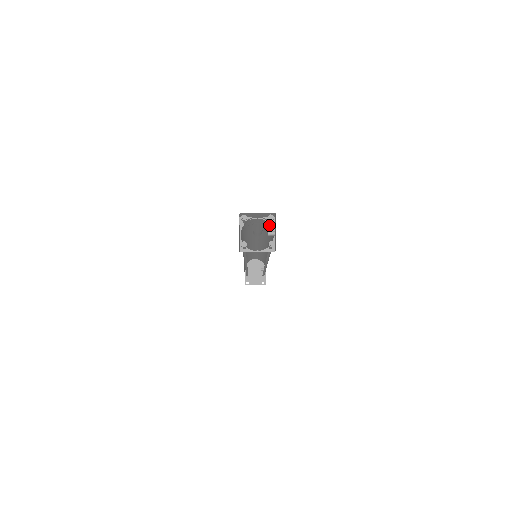
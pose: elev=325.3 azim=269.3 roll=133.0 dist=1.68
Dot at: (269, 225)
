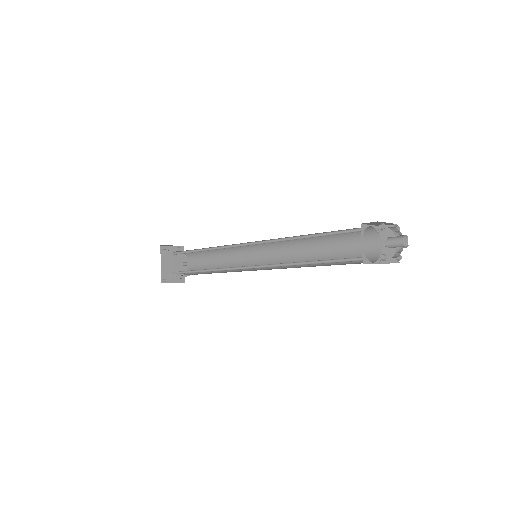
Dot at: (372, 234)
